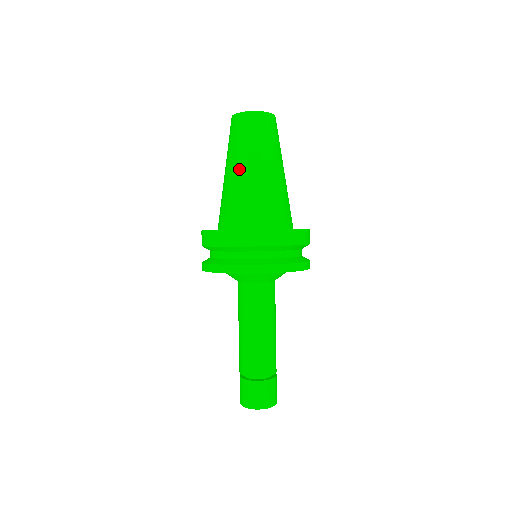
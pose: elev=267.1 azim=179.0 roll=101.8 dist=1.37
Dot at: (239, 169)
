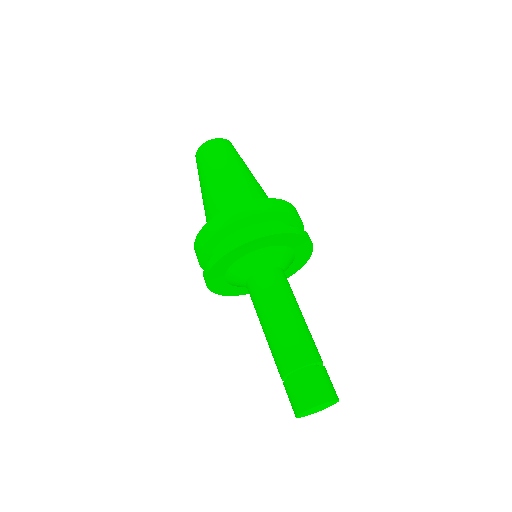
Dot at: (242, 171)
